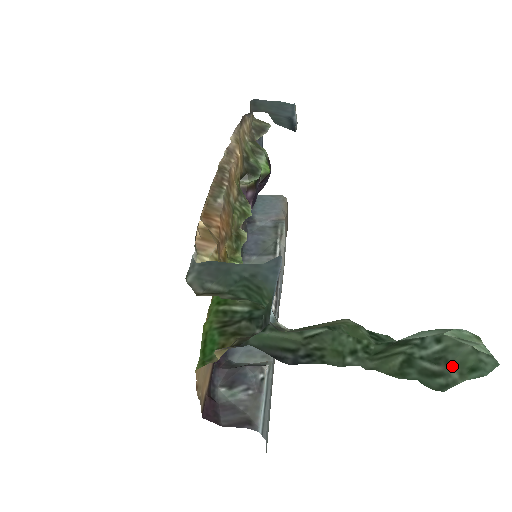
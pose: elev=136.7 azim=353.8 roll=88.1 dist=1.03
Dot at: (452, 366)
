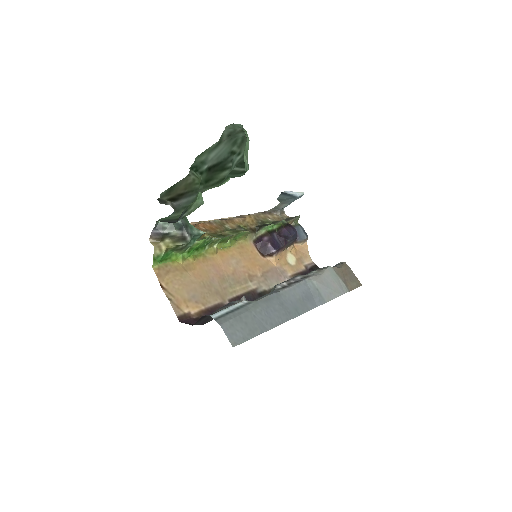
Dot at: (247, 158)
